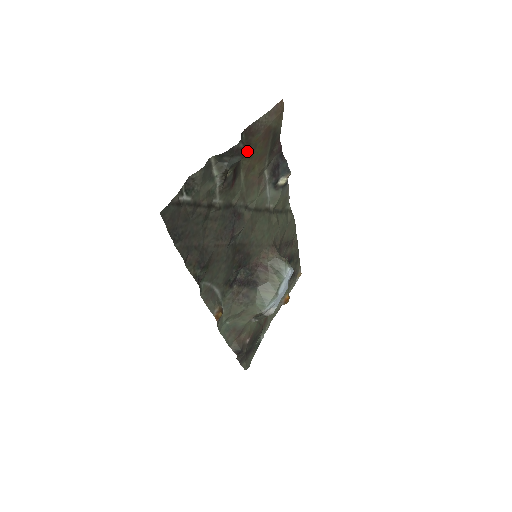
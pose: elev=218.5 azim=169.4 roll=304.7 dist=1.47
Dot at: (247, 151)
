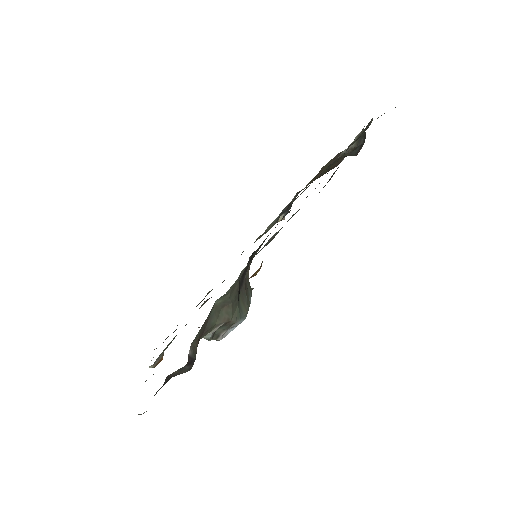
Dot at: occluded
